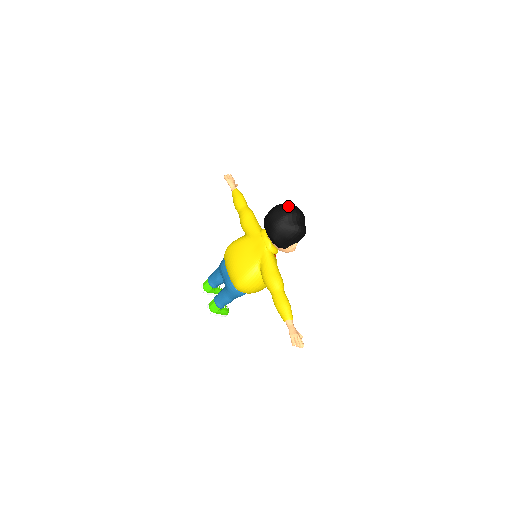
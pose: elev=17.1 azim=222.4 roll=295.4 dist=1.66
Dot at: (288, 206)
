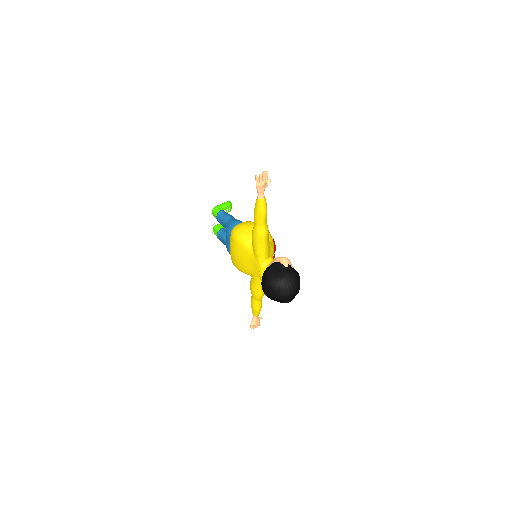
Dot at: (284, 293)
